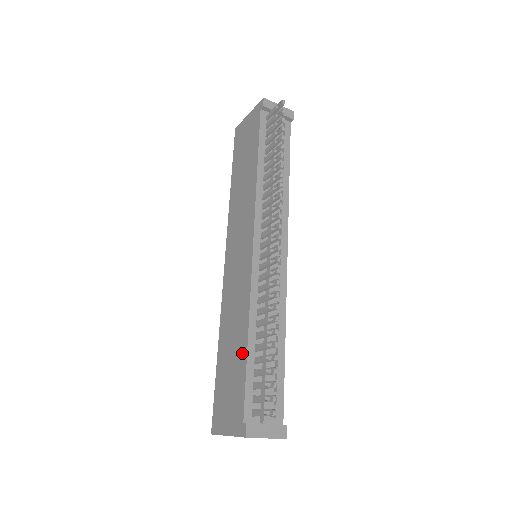
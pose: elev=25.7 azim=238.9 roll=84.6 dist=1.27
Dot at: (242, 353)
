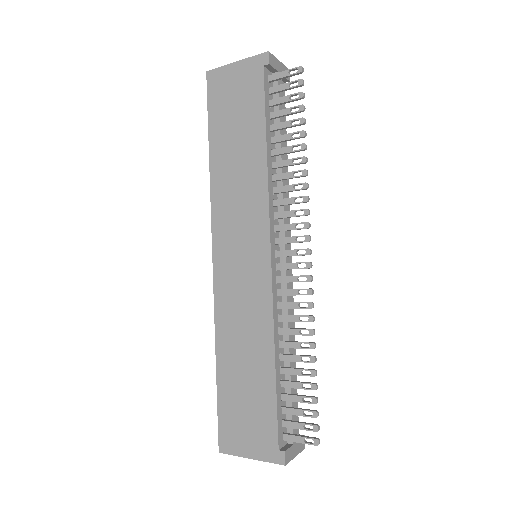
Dot at: (267, 378)
